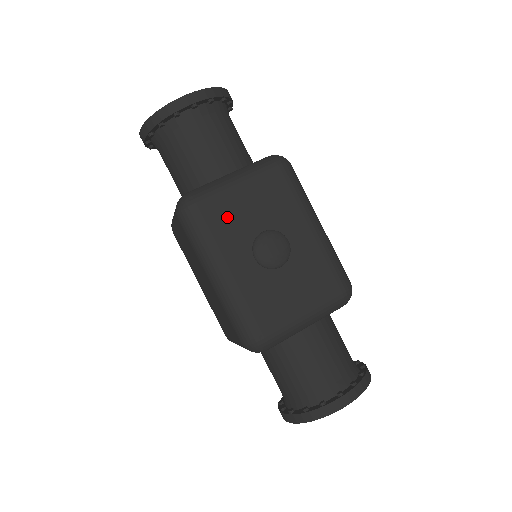
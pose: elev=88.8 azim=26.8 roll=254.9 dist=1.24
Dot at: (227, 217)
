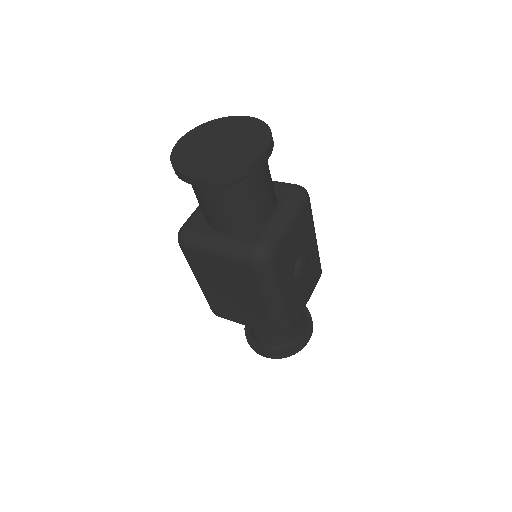
Dot at: (286, 256)
